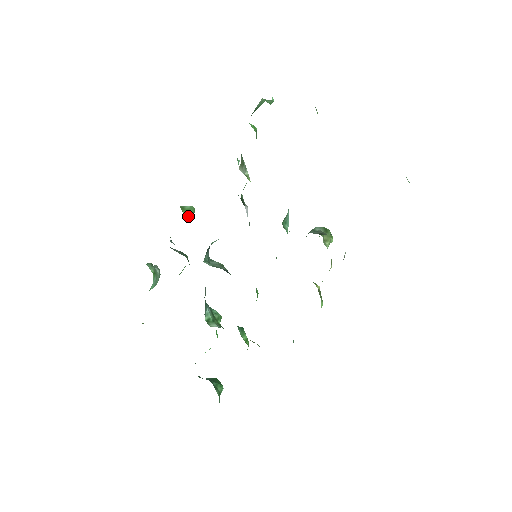
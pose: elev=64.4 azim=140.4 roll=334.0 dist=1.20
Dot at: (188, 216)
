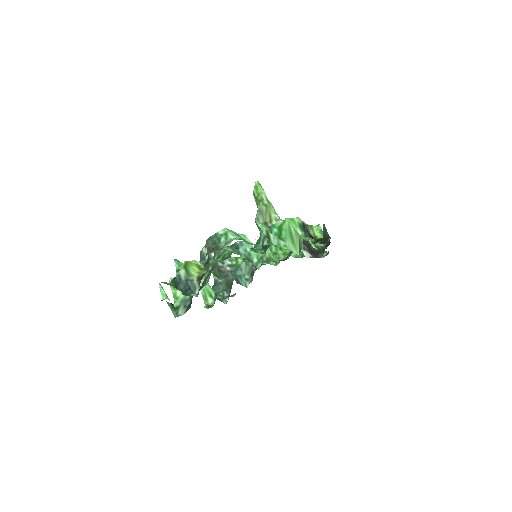
Dot at: (209, 291)
